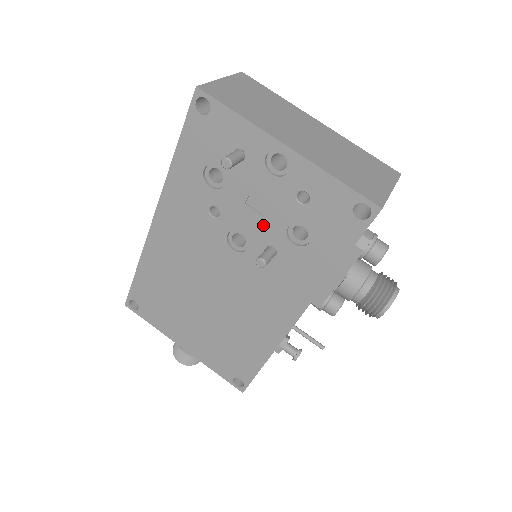
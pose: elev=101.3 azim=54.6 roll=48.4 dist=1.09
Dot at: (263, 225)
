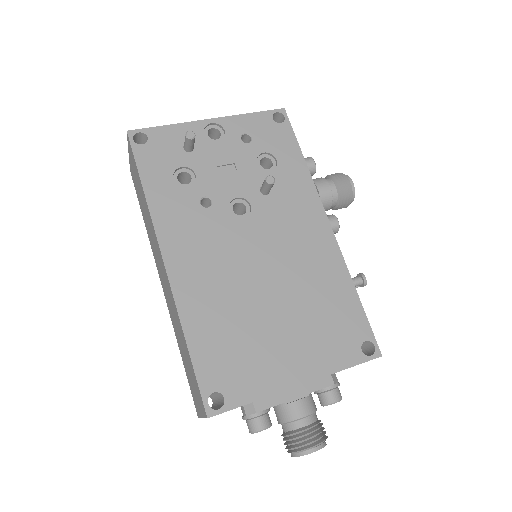
Dot at: (243, 177)
